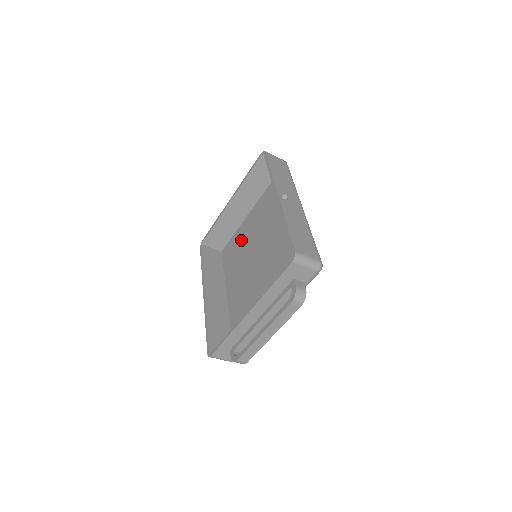
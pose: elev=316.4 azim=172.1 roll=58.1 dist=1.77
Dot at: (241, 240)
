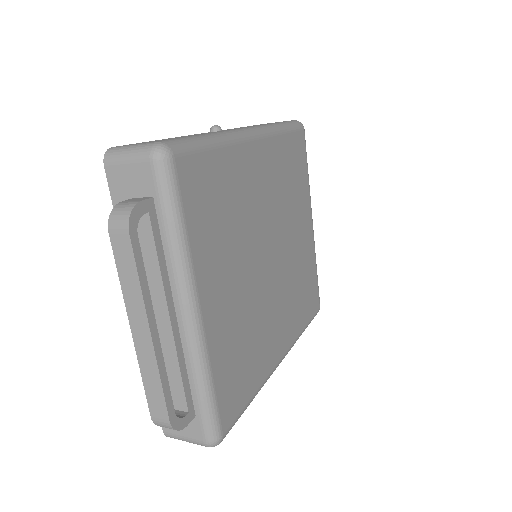
Dot at: occluded
